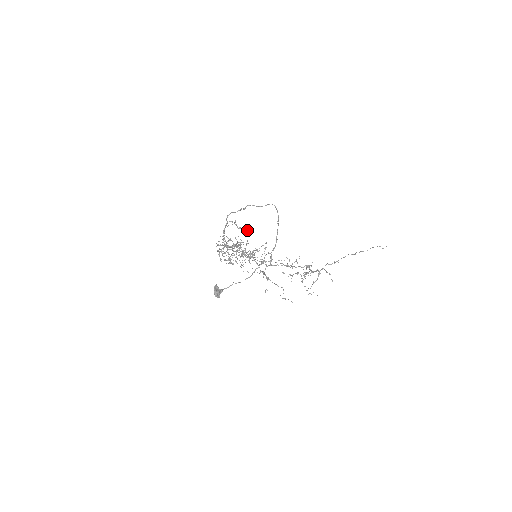
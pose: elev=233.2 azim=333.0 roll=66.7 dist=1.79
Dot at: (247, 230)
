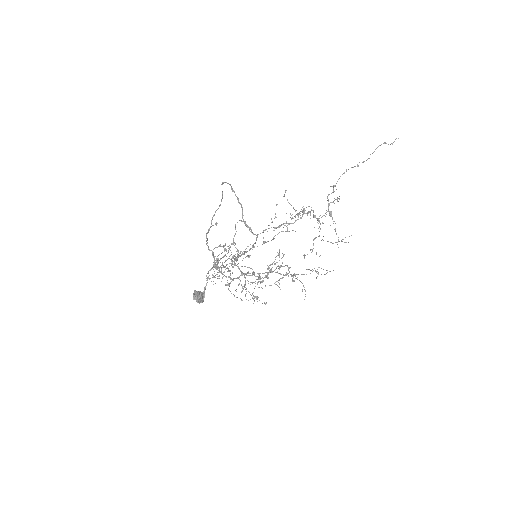
Dot at: occluded
